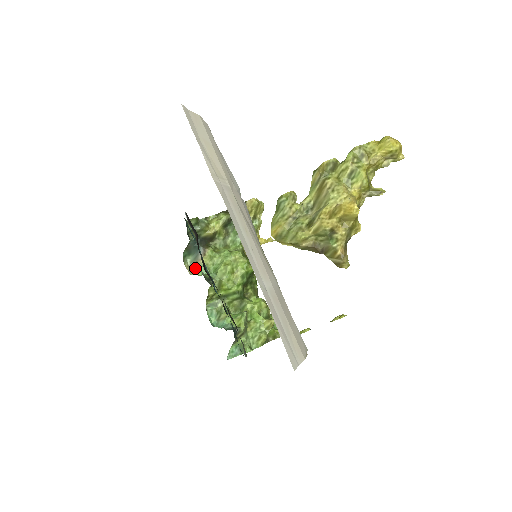
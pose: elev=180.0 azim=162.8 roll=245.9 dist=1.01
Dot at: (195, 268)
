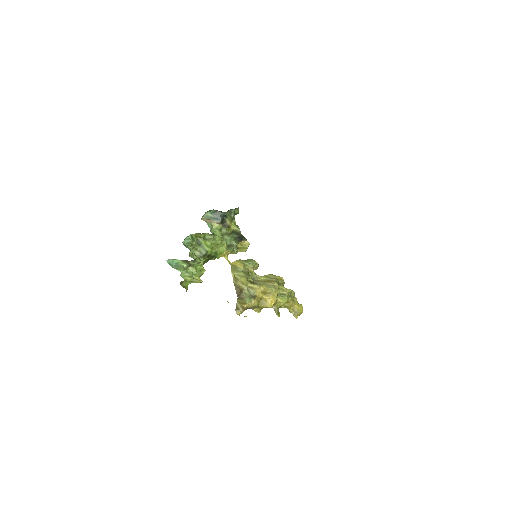
Dot at: (205, 220)
